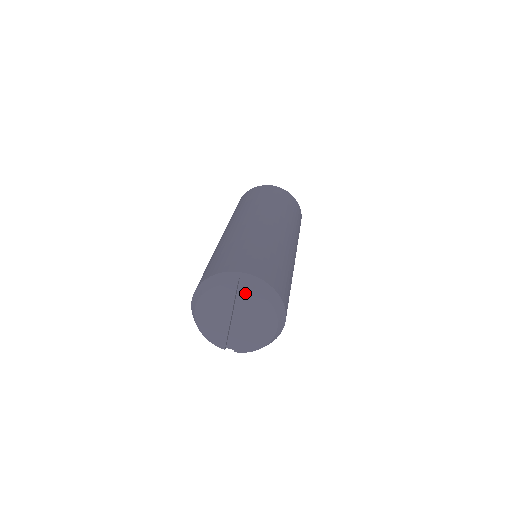
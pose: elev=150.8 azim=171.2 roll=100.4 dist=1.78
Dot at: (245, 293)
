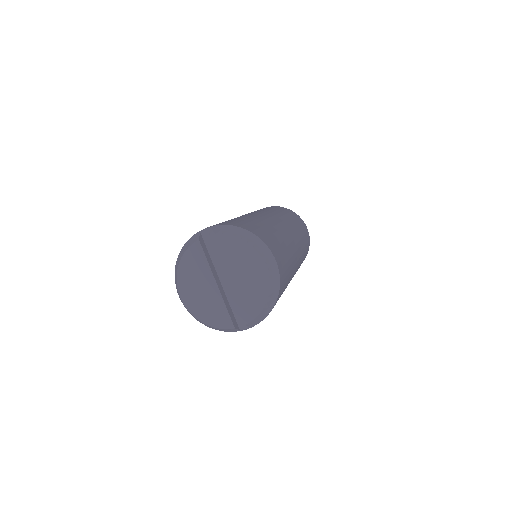
Dot at: occluded
